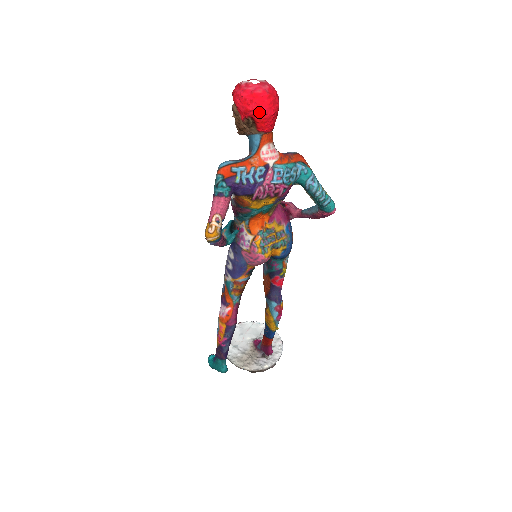
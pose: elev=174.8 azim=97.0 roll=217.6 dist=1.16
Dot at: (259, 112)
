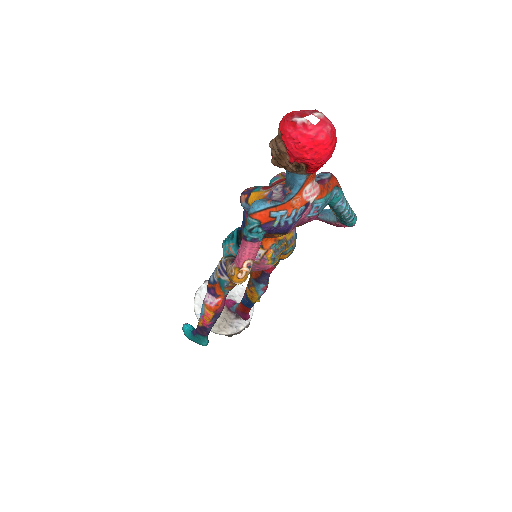
Dot at: (318, 160)
